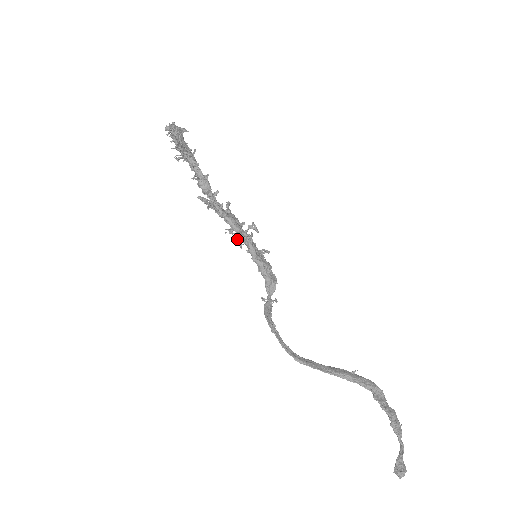
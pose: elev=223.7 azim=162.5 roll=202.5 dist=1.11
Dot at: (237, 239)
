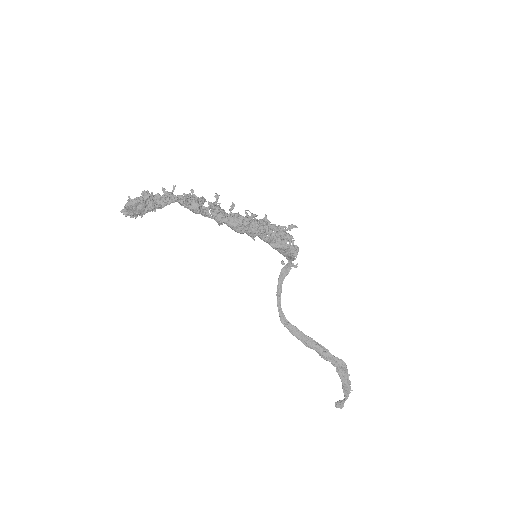
Dot at: (255, 220)
